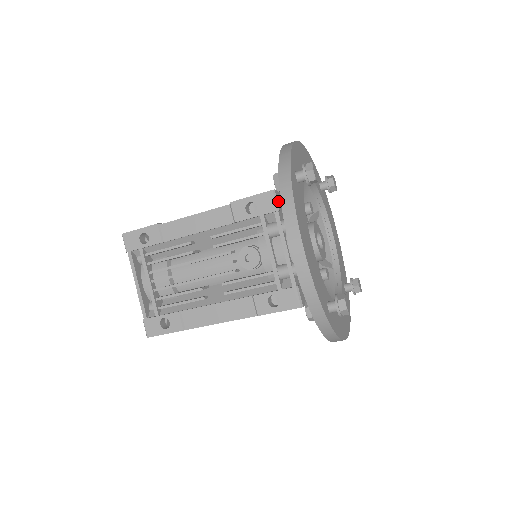
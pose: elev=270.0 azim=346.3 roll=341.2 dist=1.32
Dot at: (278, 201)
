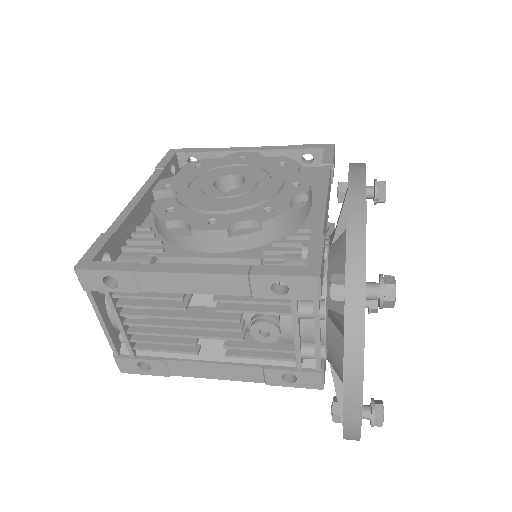
Dot at: (321, 285)
